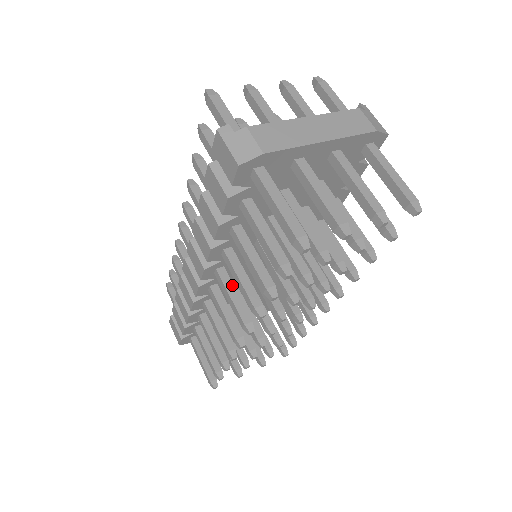
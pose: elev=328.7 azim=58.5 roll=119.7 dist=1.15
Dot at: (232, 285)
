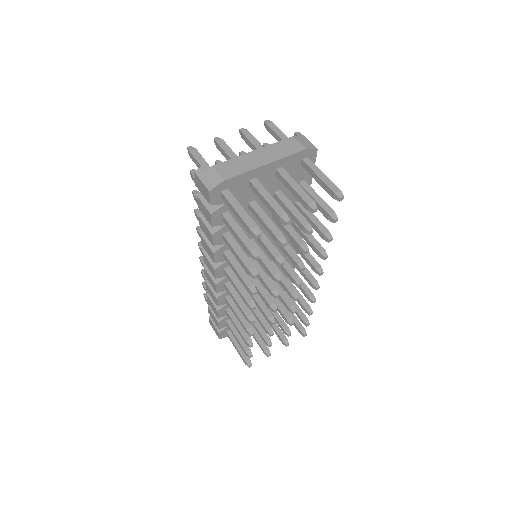
Dot at: (236, 278)
